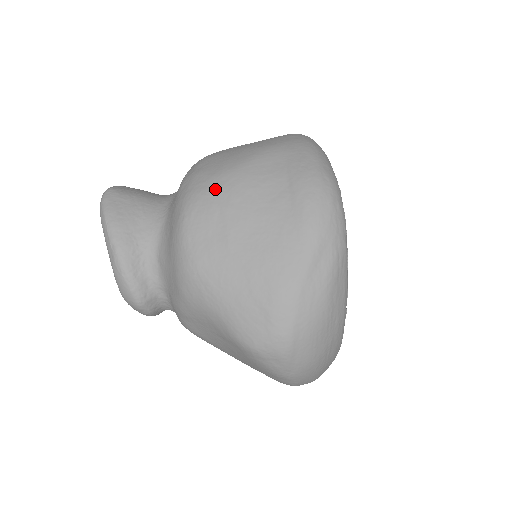
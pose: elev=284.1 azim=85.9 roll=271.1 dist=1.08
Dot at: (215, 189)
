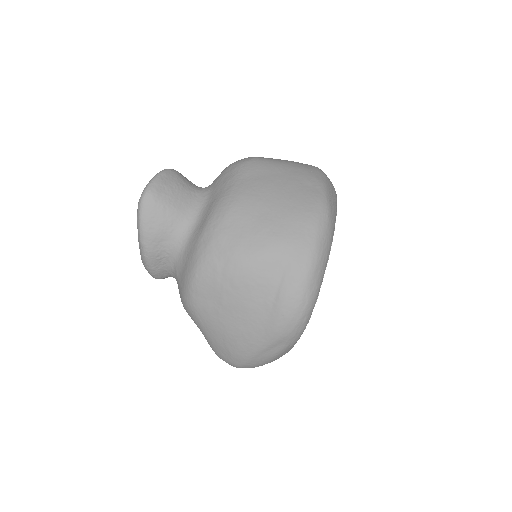
Dot at: (223, 269)
